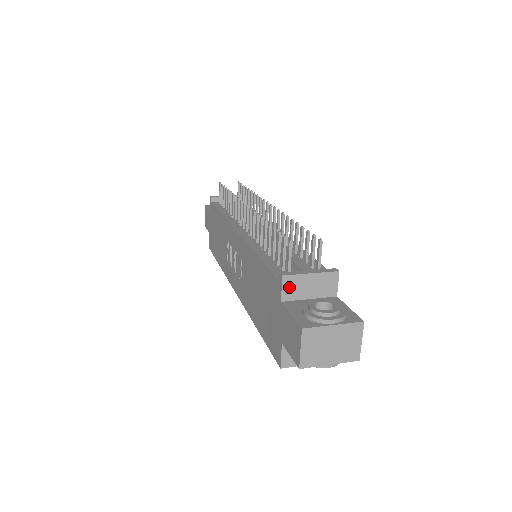
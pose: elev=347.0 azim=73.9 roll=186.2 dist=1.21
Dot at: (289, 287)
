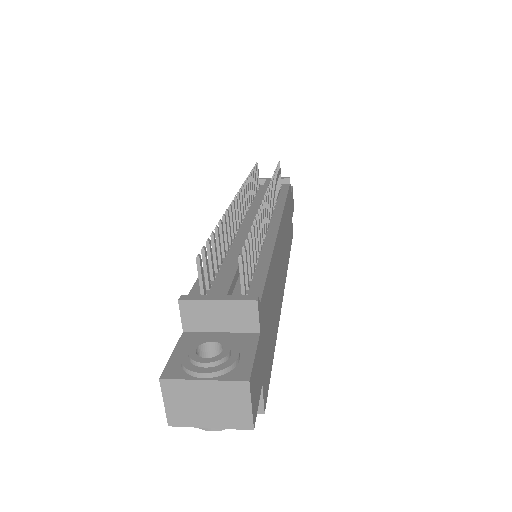
Dot at: (190, 315)
